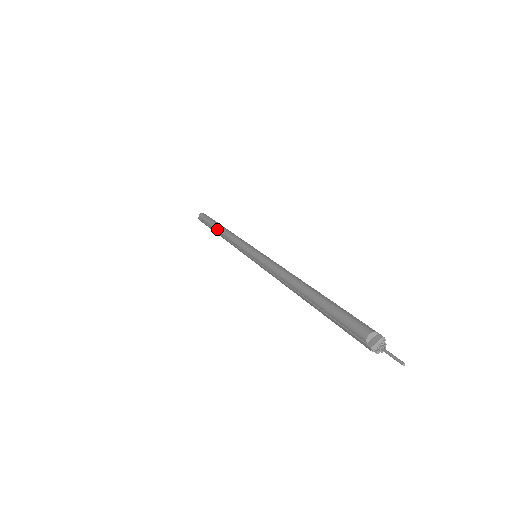
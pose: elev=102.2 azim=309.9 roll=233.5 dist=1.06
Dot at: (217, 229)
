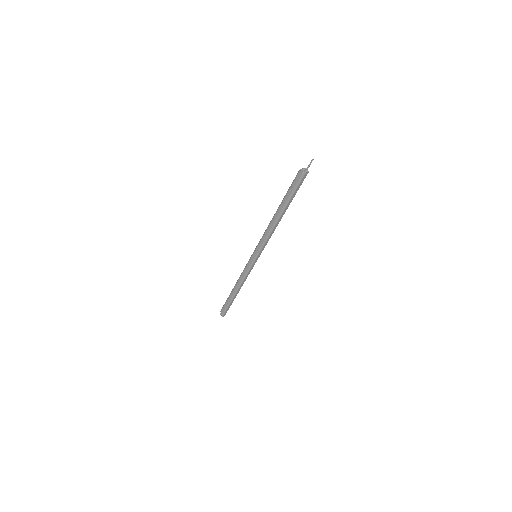
Dot at: (233, 288)
